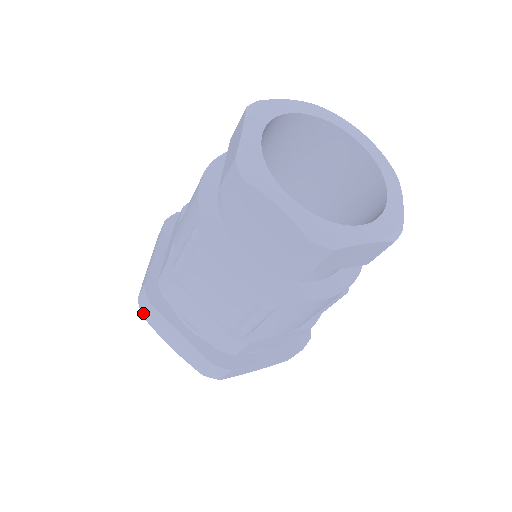
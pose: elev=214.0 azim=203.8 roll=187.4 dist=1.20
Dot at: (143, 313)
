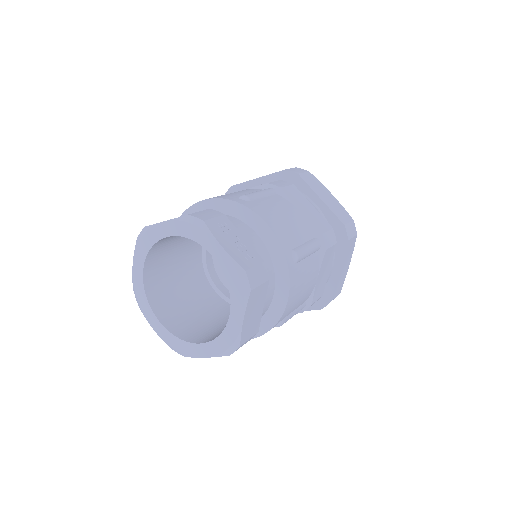
Dot at: occluded
